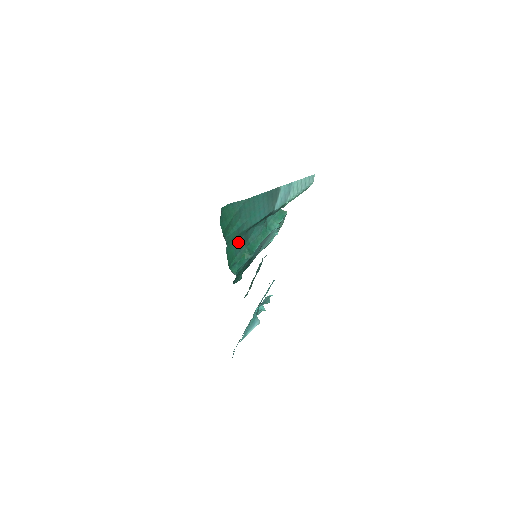
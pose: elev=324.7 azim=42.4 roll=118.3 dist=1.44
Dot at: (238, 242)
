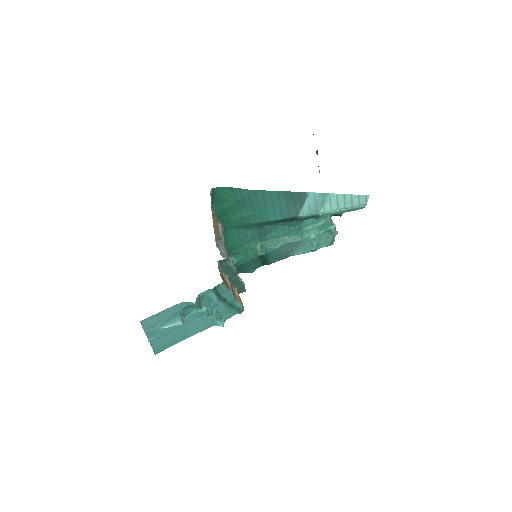
Dot at: (246, 232)
